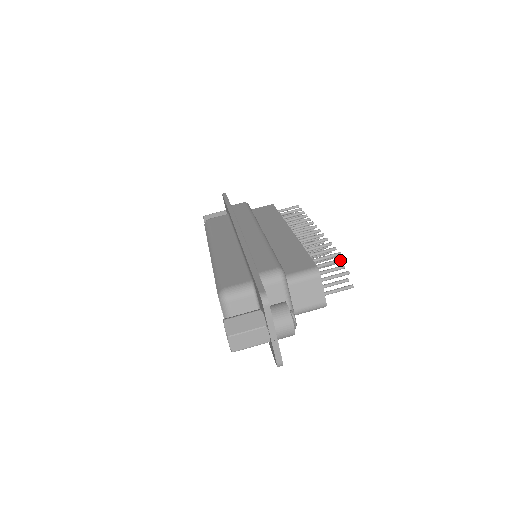
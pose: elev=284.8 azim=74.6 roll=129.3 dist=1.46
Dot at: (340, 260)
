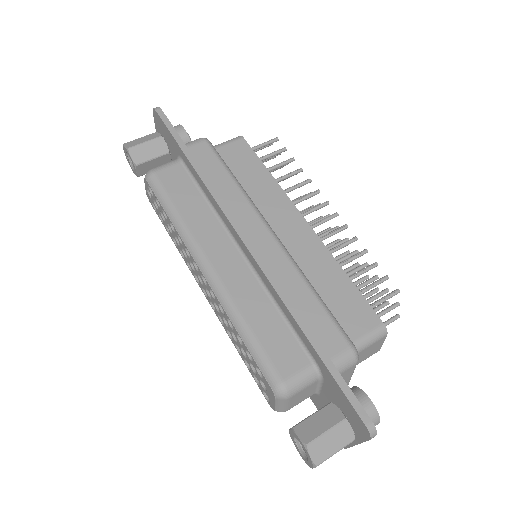
Dot at: (394, 295)
